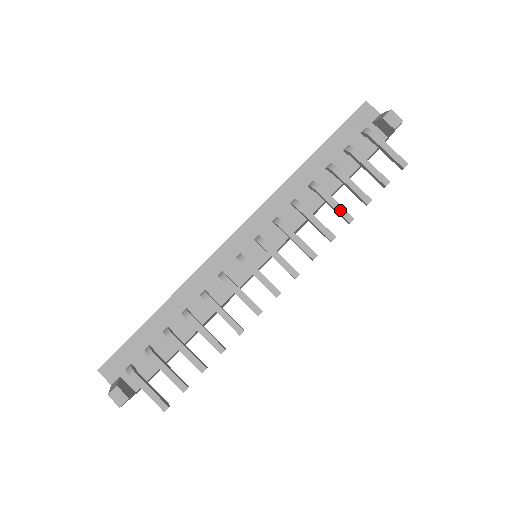
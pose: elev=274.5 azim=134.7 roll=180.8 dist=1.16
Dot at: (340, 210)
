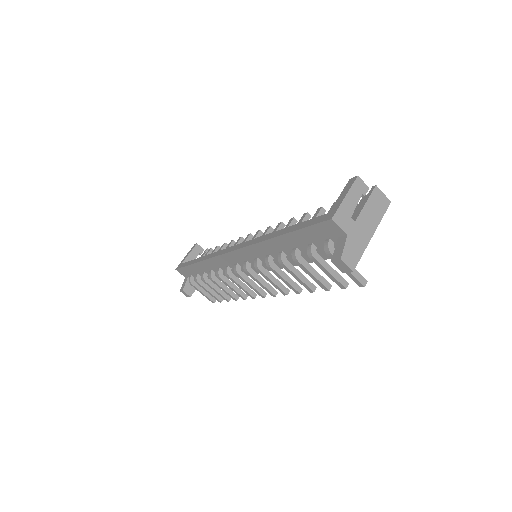
Dot at: (302, 283)
